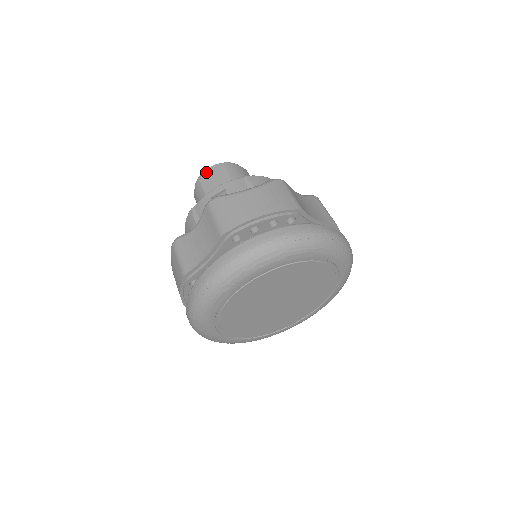
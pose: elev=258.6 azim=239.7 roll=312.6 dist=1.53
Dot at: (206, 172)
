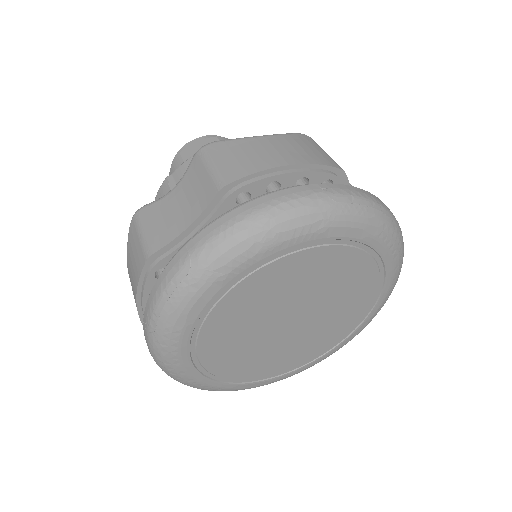
Dot at: (190, 144)
